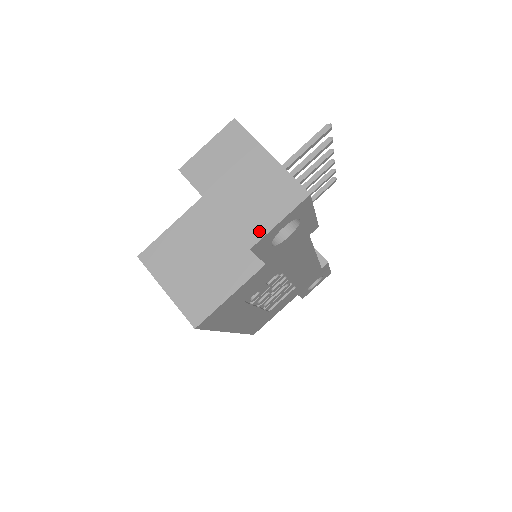
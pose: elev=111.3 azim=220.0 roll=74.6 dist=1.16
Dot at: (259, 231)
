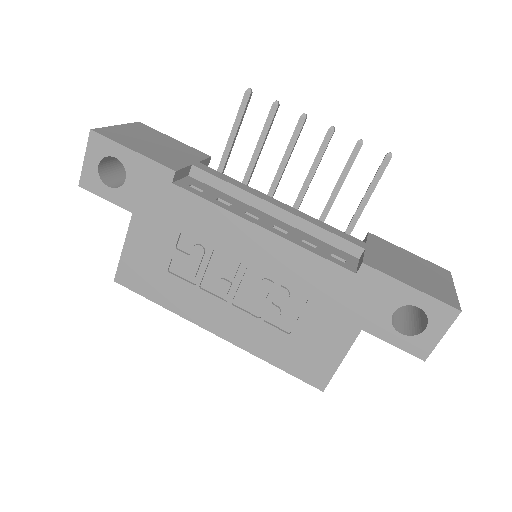
Dot at: (85, 172)
